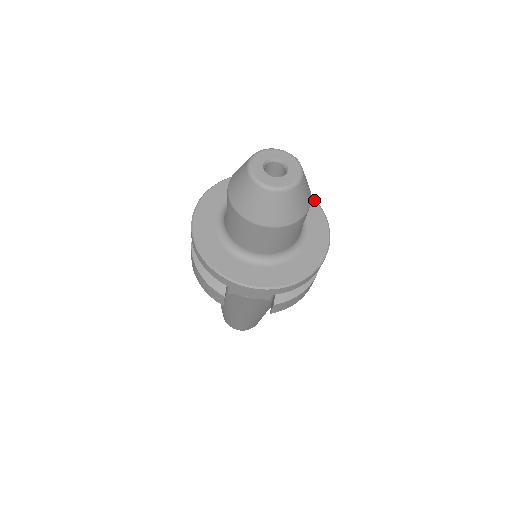
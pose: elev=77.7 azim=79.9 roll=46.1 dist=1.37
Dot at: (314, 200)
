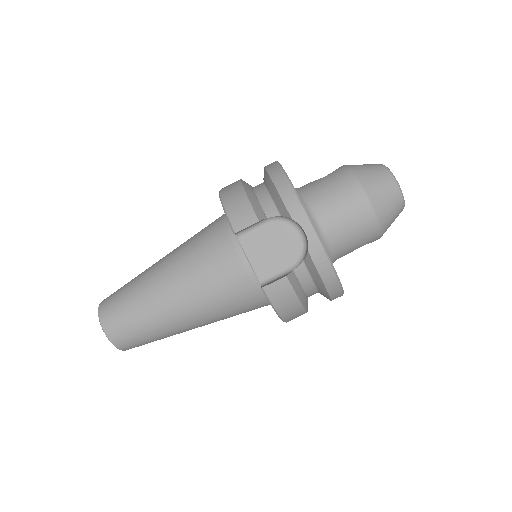
Dot at: occluded
